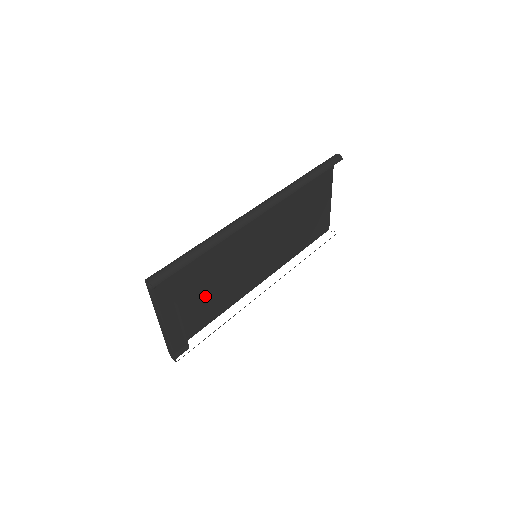
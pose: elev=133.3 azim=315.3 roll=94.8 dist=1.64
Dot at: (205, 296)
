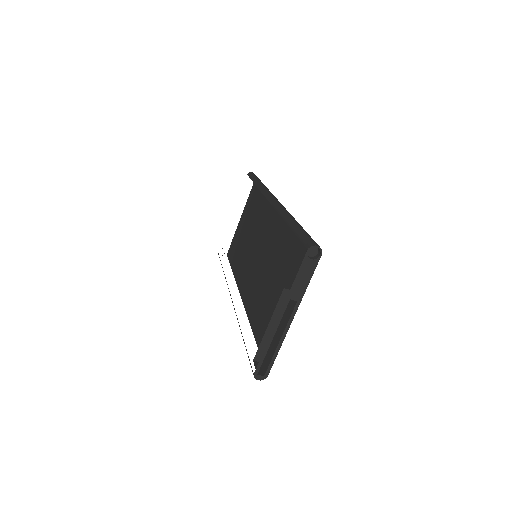
Dot at: occluded
